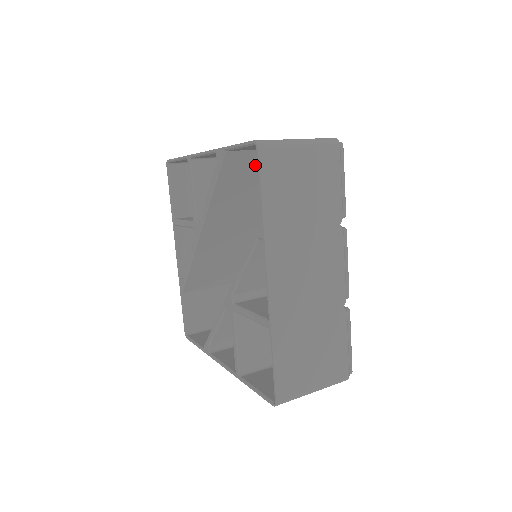
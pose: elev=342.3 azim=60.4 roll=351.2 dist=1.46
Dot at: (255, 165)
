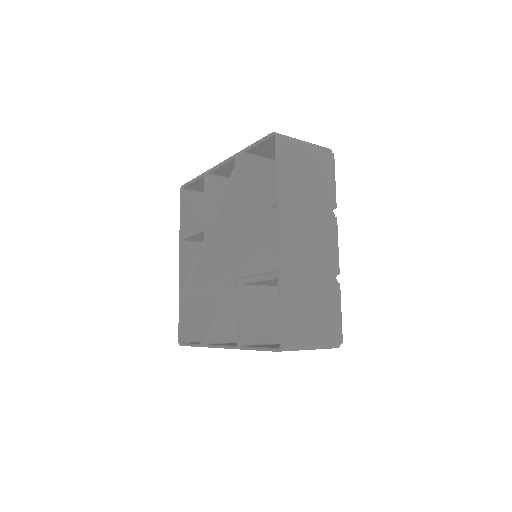
Dot at: (264, 173)
